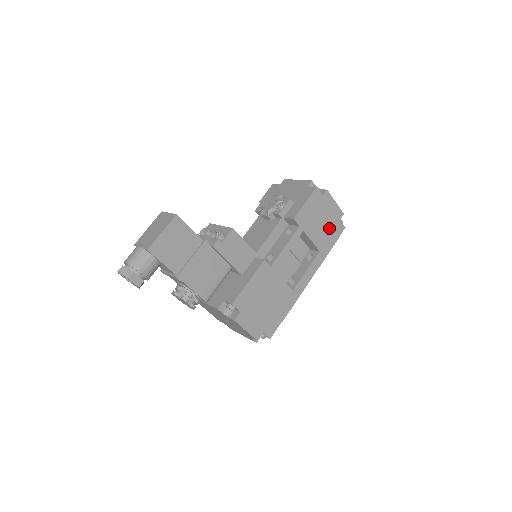
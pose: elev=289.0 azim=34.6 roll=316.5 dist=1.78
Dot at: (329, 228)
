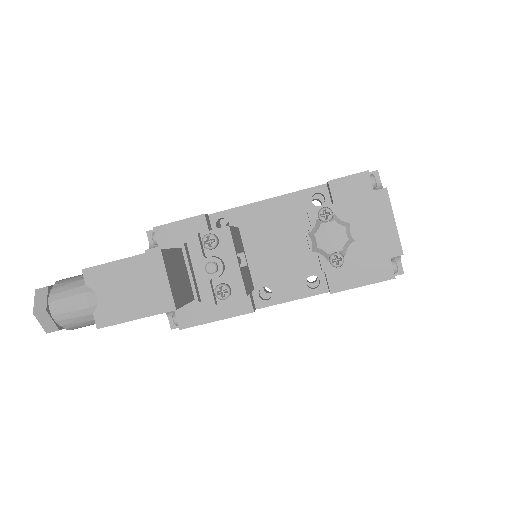
Dot at: occluded
